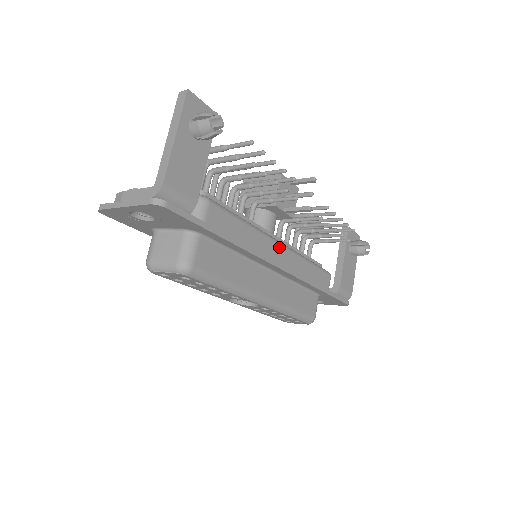
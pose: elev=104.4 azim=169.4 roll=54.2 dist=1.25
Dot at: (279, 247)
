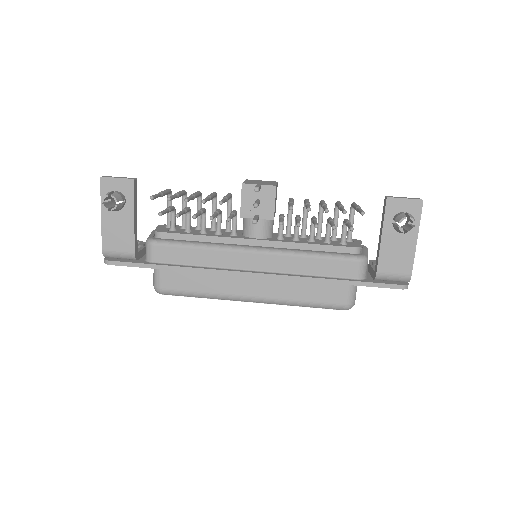
Dot at: (252, 255)
